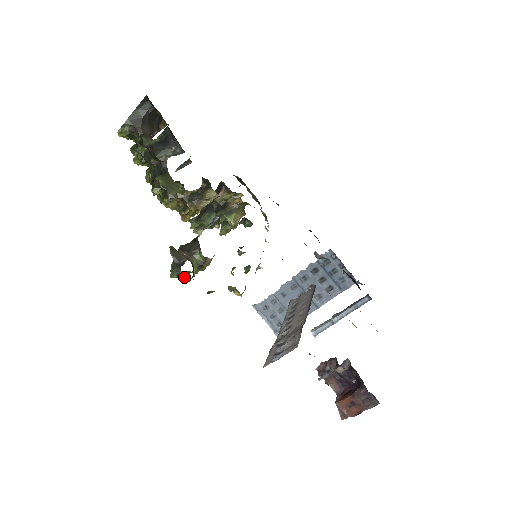
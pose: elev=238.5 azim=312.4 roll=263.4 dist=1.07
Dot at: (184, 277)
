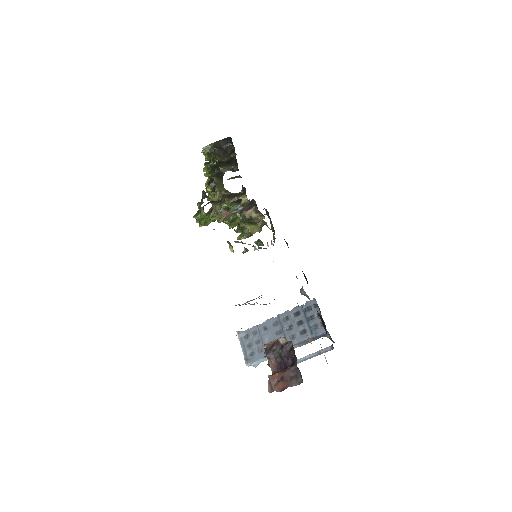
Dot at: (202, 221)
